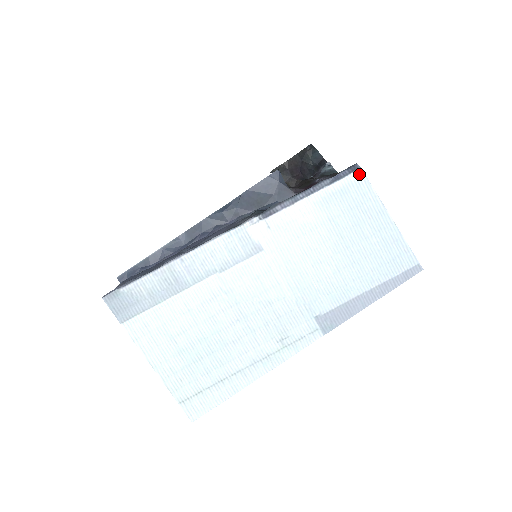
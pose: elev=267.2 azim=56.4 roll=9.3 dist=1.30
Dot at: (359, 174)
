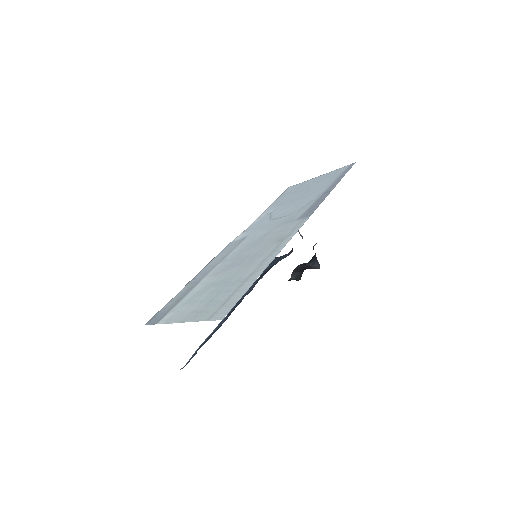
Dot at: (289, 188)
